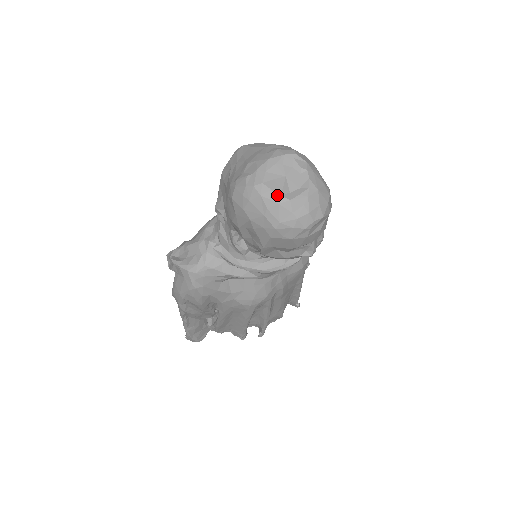
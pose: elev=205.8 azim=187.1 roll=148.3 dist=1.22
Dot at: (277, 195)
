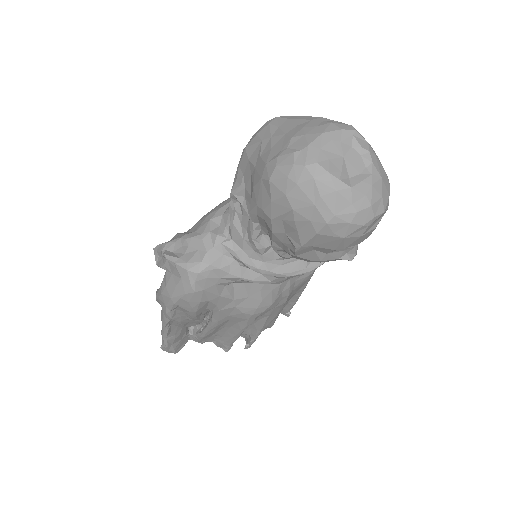
Dot at: (335, 179)
